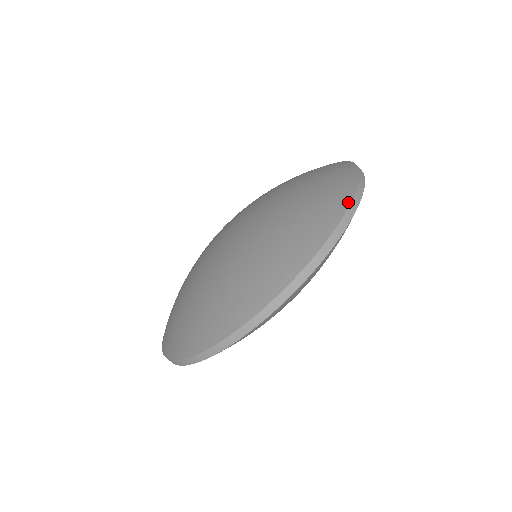
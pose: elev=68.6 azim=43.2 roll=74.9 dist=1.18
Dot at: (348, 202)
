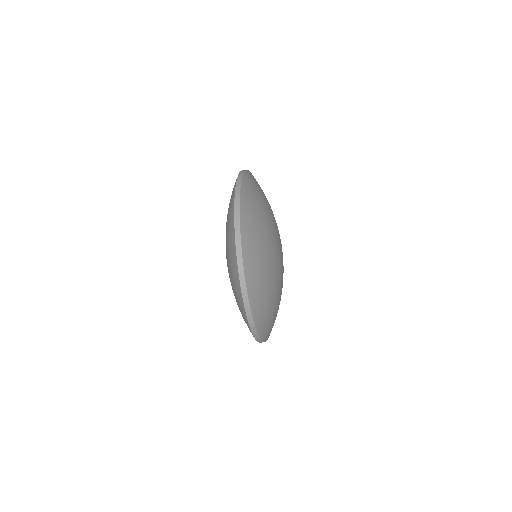
Dot at: (242, 302)
